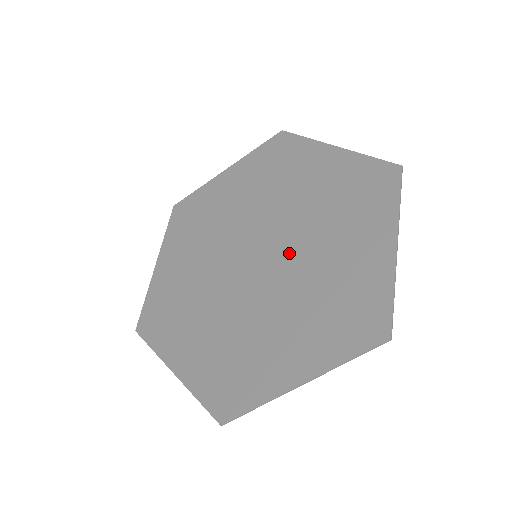
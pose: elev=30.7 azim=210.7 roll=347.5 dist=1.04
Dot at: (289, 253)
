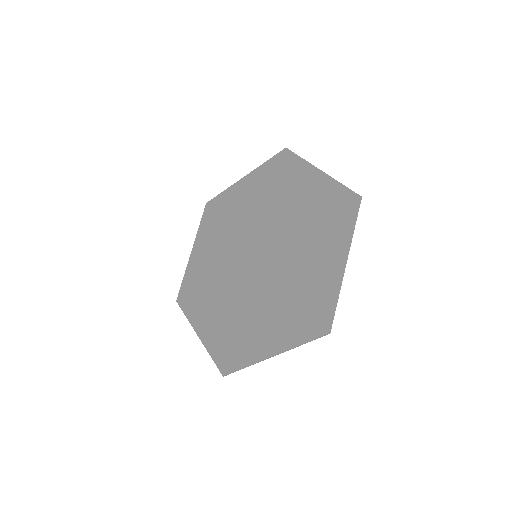
Dot at: (272, 233)
